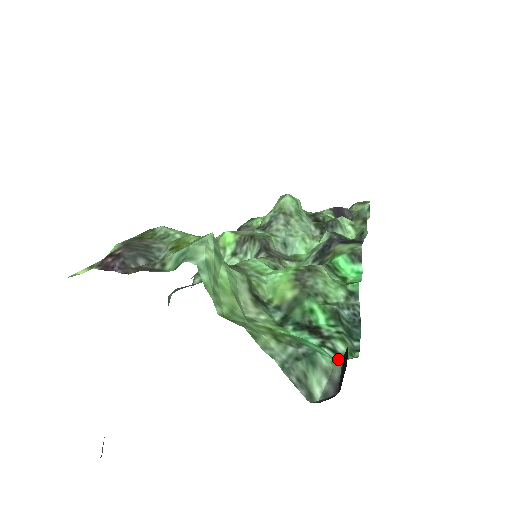
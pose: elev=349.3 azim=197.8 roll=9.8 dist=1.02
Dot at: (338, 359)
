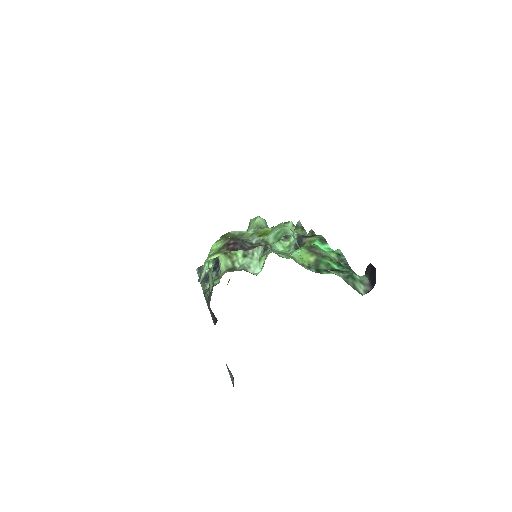
Dot at: occluded
